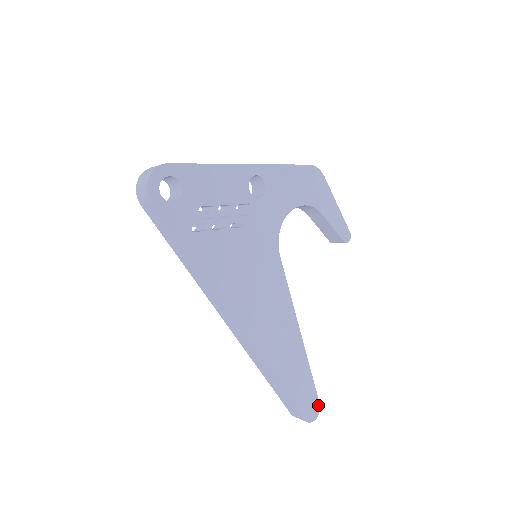
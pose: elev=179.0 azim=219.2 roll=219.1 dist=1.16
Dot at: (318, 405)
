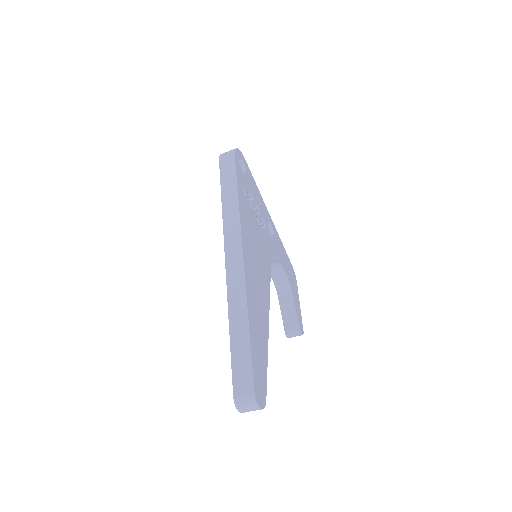
Dot at: (265, 400)
